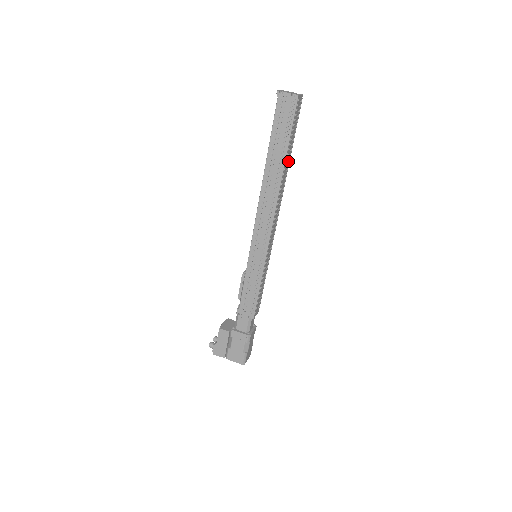
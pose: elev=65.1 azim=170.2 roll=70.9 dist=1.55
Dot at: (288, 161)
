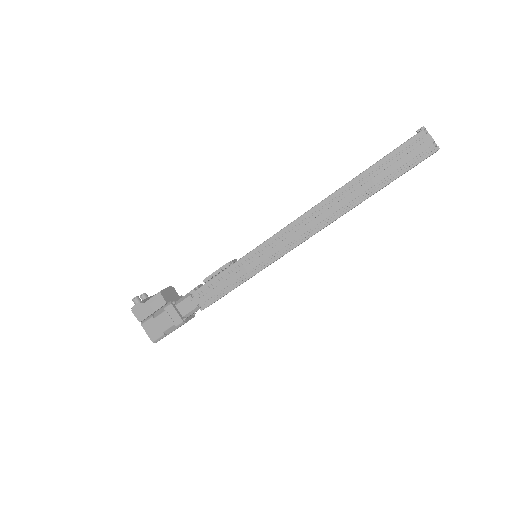
Dot at: occluded
